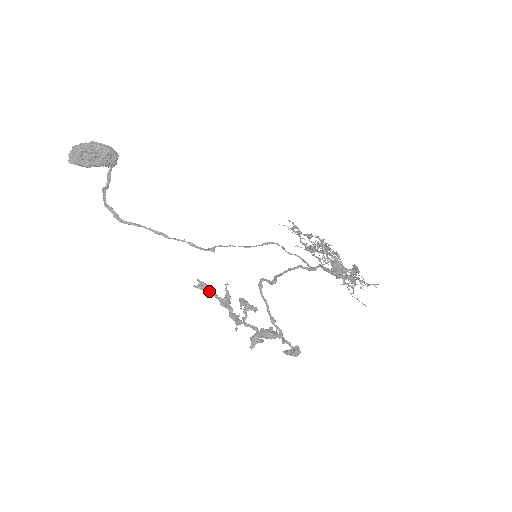
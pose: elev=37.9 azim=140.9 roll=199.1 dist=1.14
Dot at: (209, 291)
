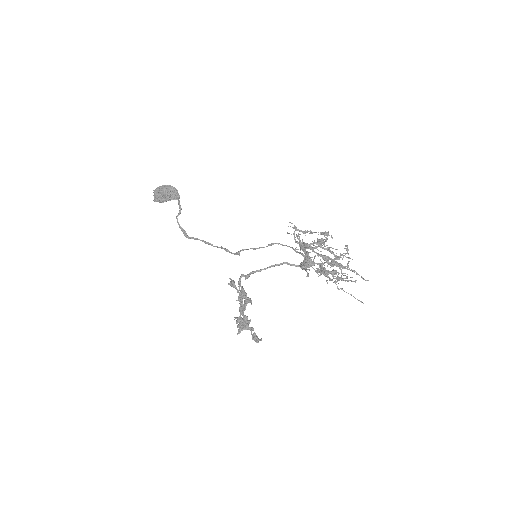
Dot at: (235, 287)
